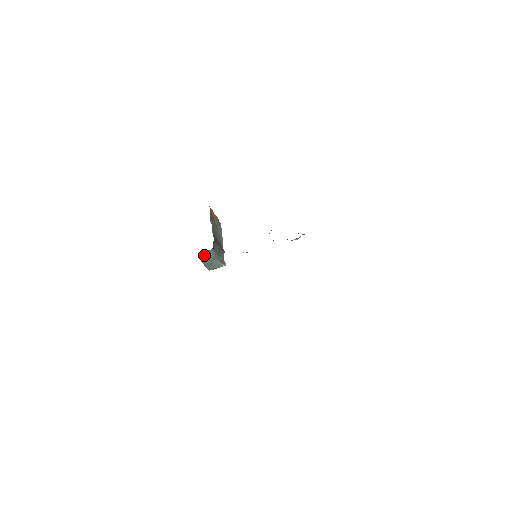
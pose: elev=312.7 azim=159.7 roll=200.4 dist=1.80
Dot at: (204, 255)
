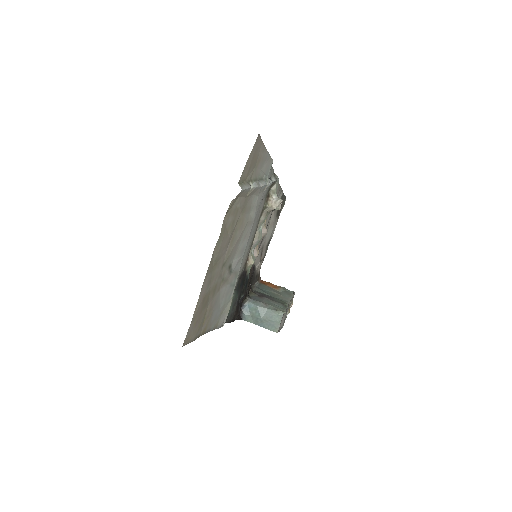
Dot at: (248, 313)
